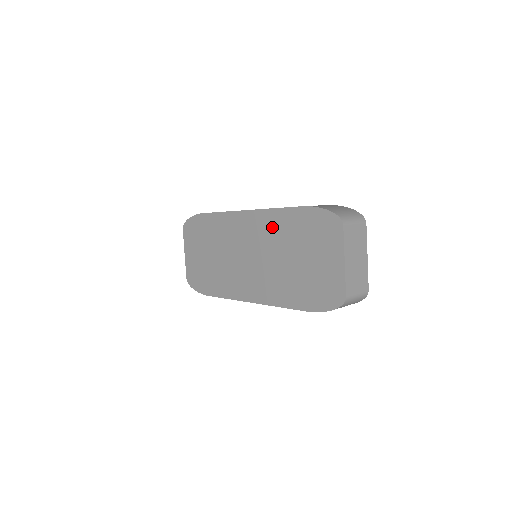
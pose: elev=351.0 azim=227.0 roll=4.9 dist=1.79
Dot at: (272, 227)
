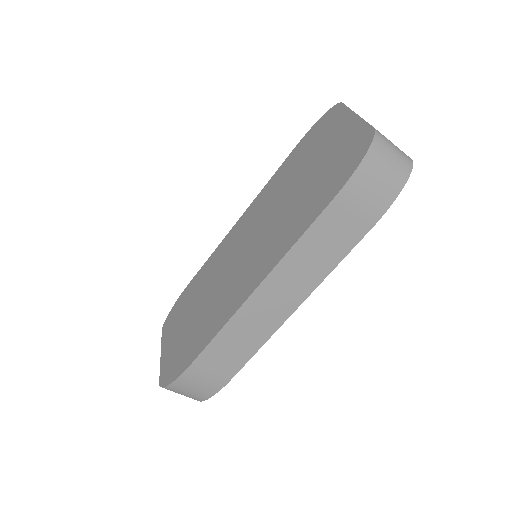
Dot at: (268, 195)
